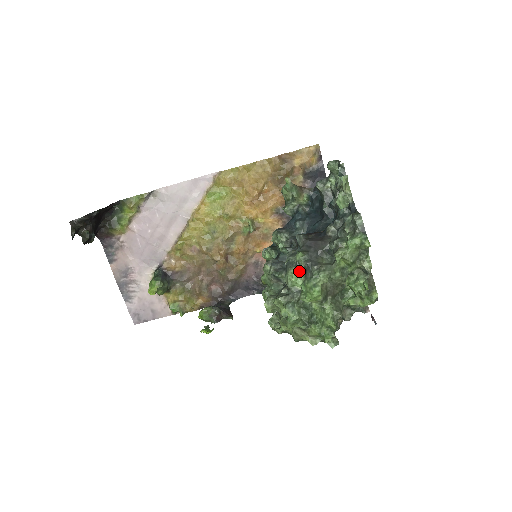
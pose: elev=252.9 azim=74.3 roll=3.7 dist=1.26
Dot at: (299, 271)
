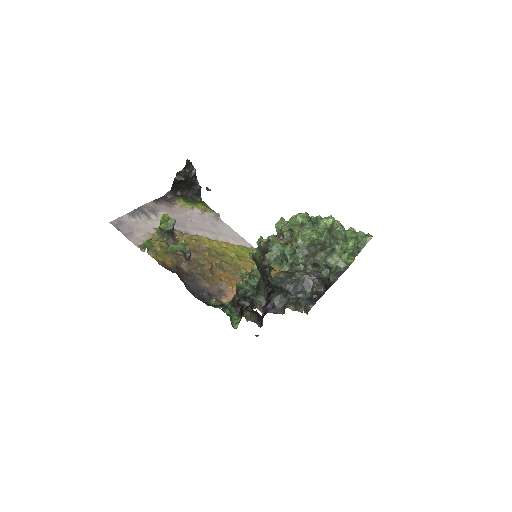
Dot at: occluded
